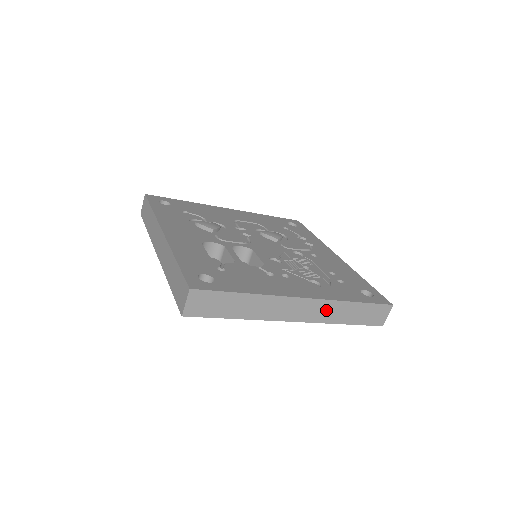
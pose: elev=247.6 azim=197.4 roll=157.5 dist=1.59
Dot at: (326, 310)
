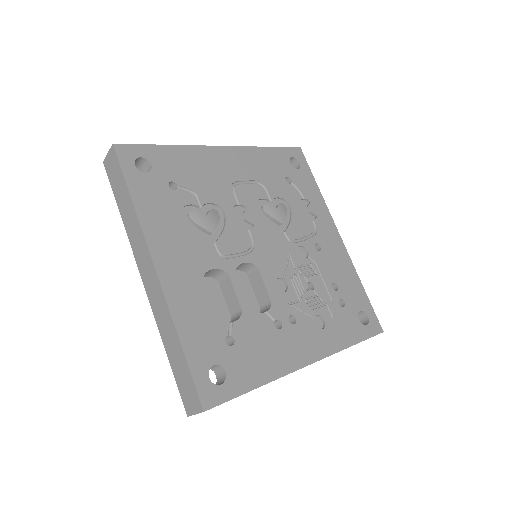
Dot at: occluded
